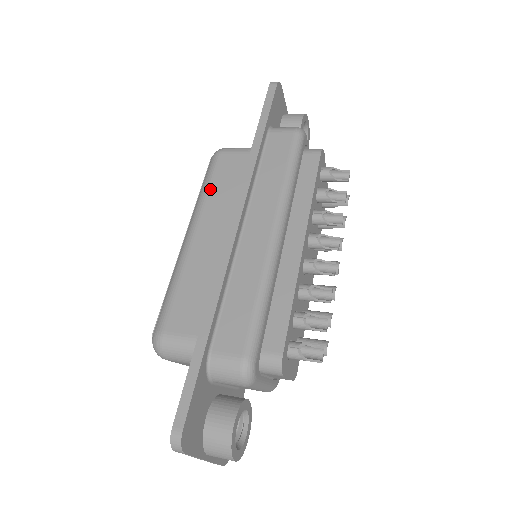
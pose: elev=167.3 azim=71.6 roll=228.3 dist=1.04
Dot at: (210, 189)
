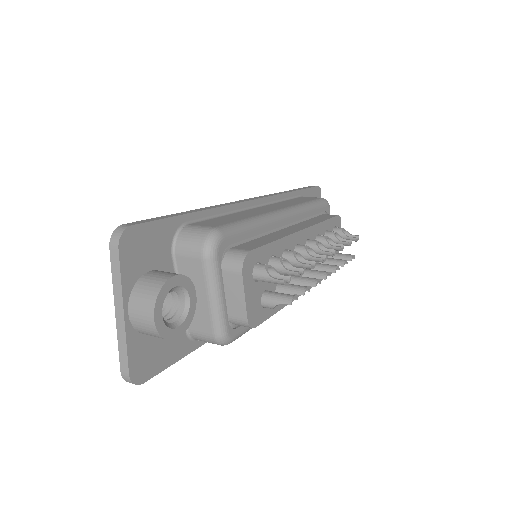
Dot at: occluded
